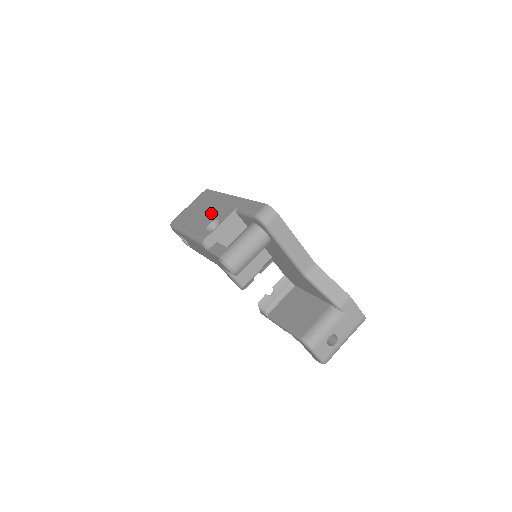
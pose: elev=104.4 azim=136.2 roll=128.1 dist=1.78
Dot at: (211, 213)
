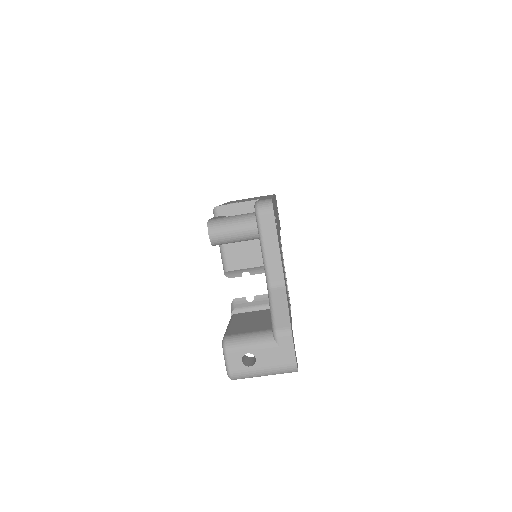
Dot at: occluded
